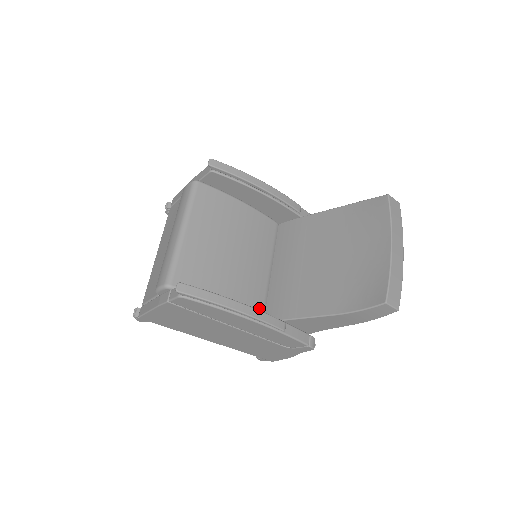
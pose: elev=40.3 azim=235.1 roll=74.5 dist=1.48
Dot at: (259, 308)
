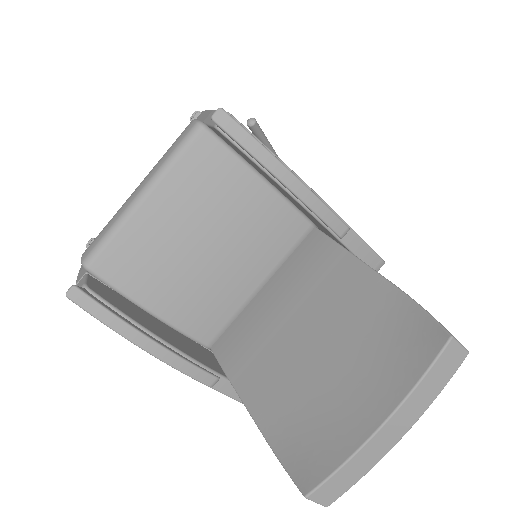
Dot at: (212, 331)
